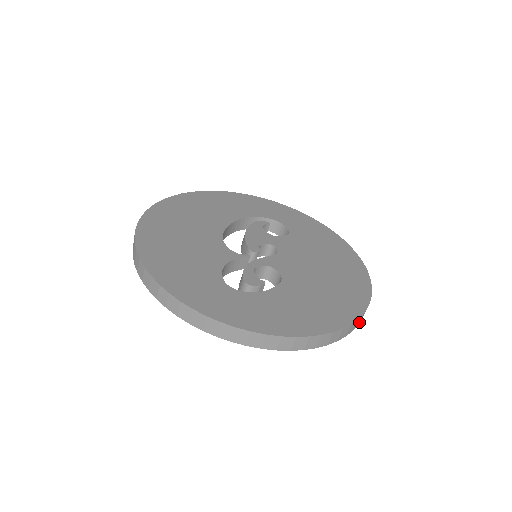
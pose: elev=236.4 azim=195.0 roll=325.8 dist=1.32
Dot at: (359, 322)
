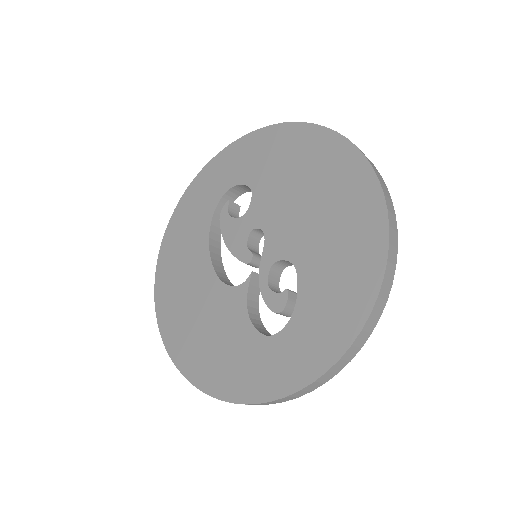
Dot at: (393, 211)
